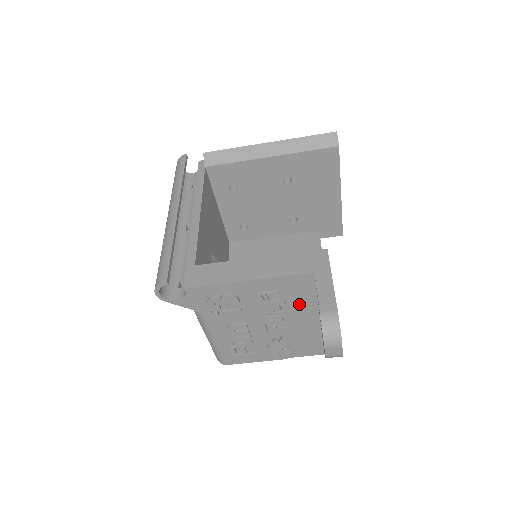
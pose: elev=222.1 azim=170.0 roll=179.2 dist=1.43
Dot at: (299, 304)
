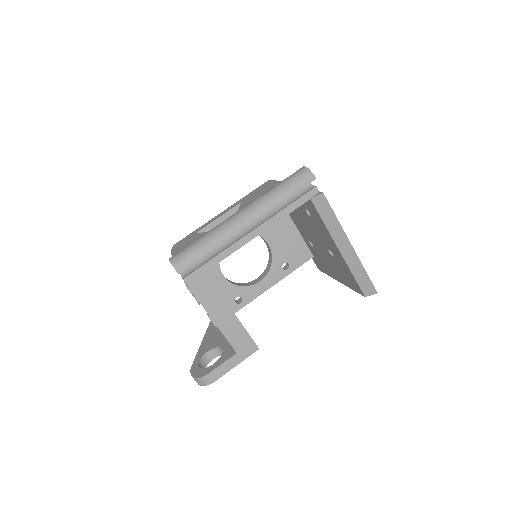
Dot at: occluded
